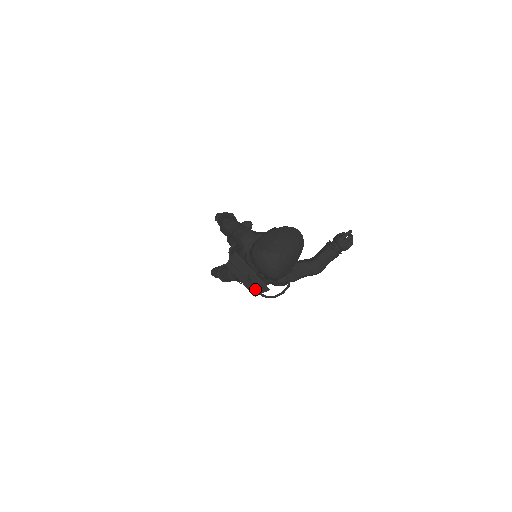
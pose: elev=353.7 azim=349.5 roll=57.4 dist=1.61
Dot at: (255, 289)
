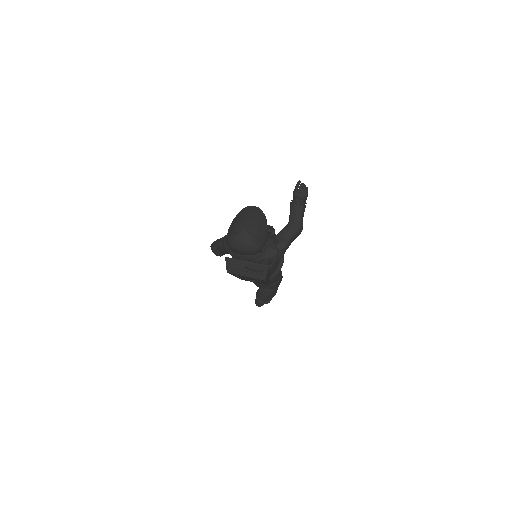
Dot at: occluded
